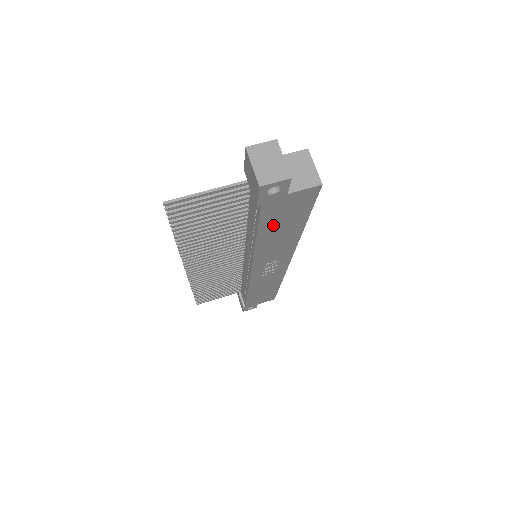
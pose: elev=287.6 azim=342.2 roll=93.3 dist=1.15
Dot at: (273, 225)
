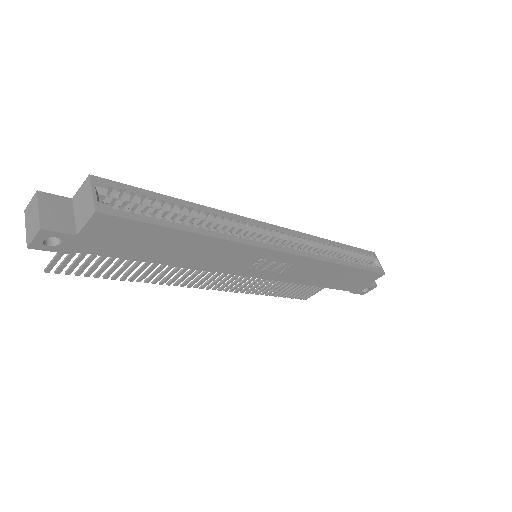
Dot at: (145, 251)
